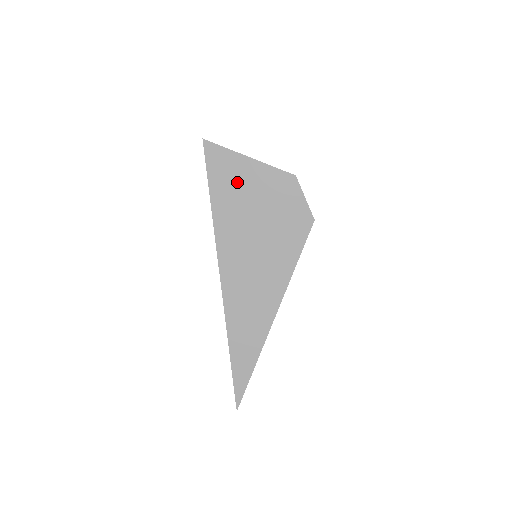
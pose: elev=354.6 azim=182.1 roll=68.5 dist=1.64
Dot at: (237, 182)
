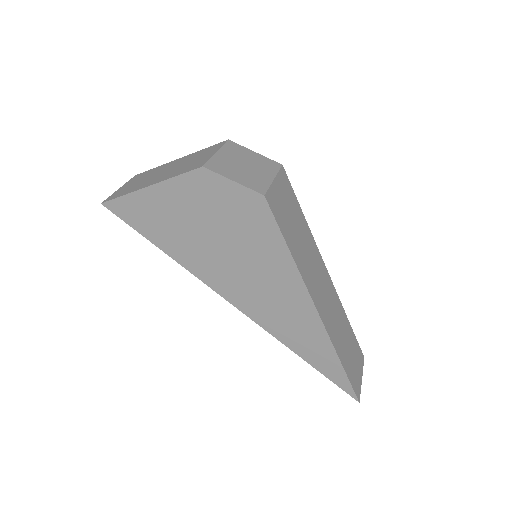
Dot at: (164, 218)
